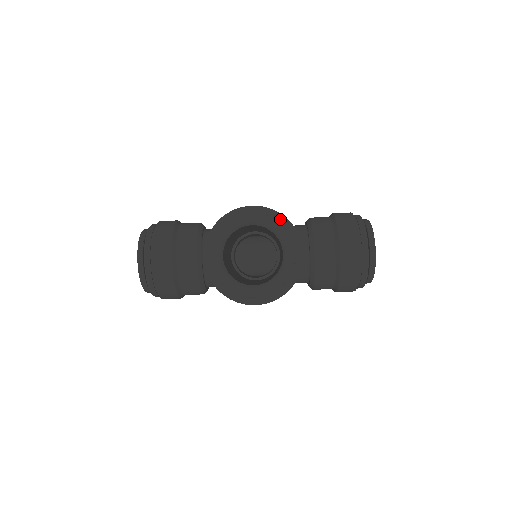
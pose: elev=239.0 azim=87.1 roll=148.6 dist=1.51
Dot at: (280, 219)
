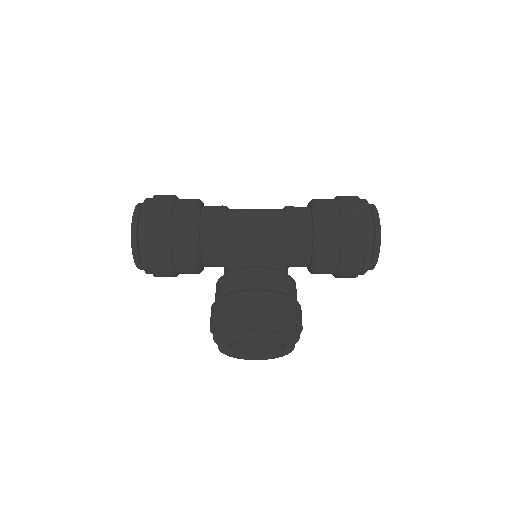
Dot at: (284, 328)
